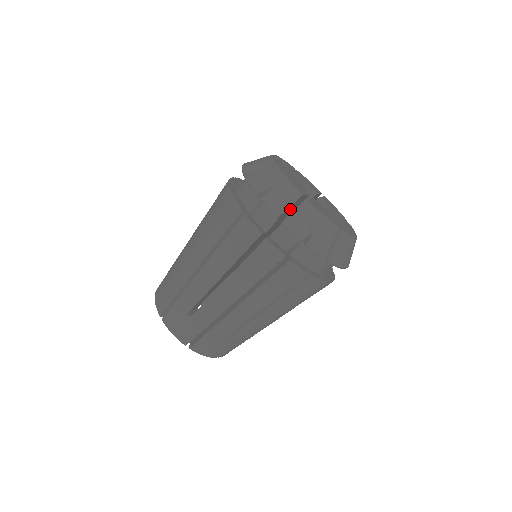
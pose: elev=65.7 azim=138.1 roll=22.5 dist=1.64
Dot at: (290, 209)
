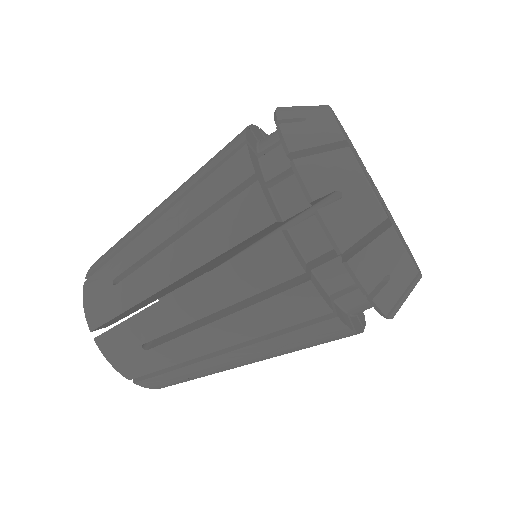
Dot at: occluded
